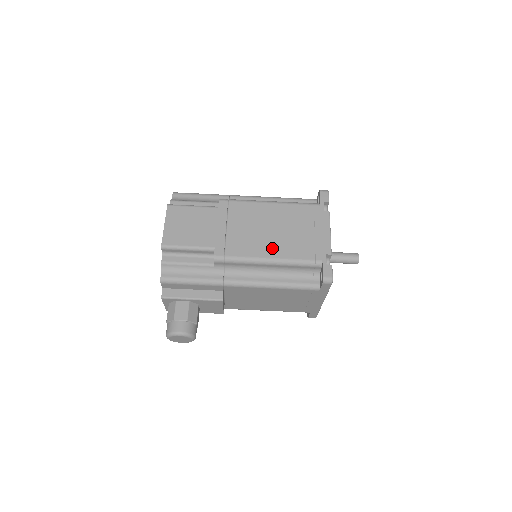
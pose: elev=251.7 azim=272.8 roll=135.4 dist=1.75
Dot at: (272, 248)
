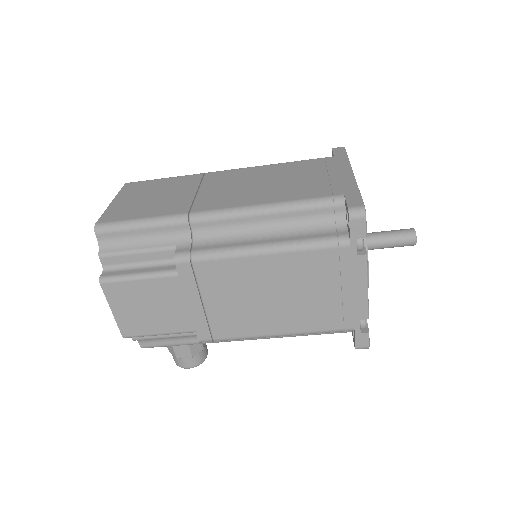
Dot at: (278, 322)
